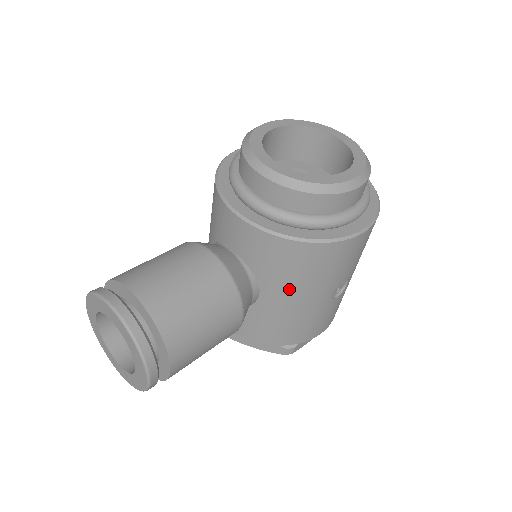
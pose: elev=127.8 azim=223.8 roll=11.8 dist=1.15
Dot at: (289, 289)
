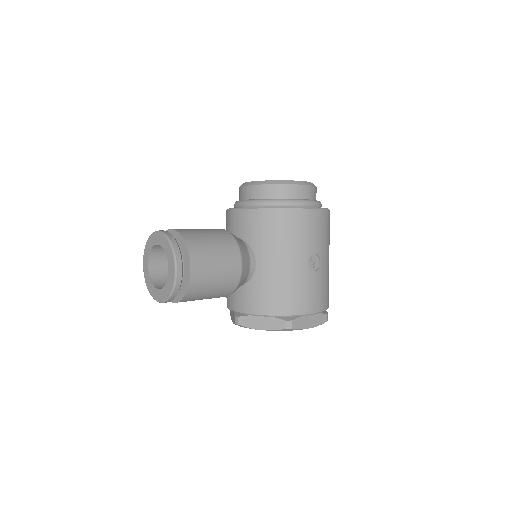
Dot at: (274, 252)
